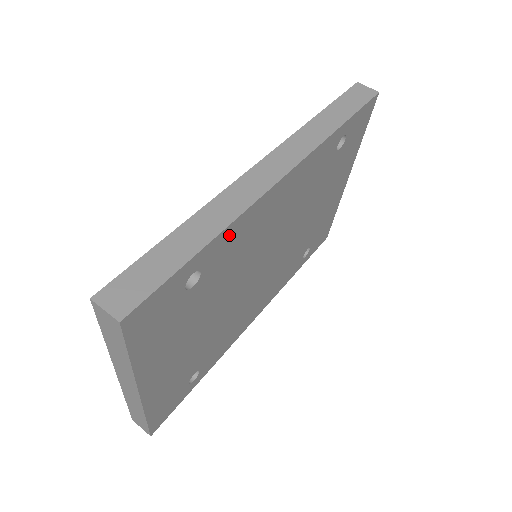
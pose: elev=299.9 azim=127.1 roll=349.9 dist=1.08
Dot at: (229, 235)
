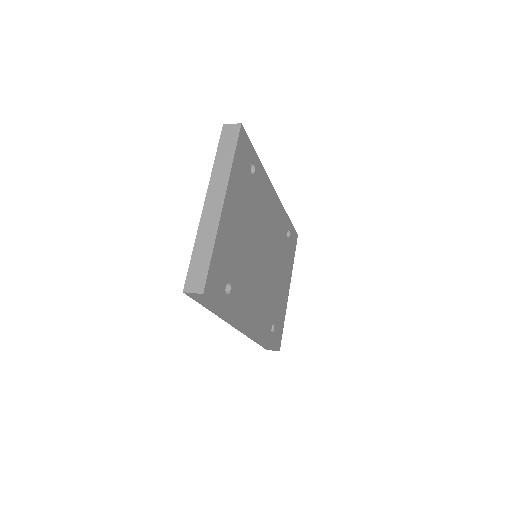
Dot at: (262, 175)
